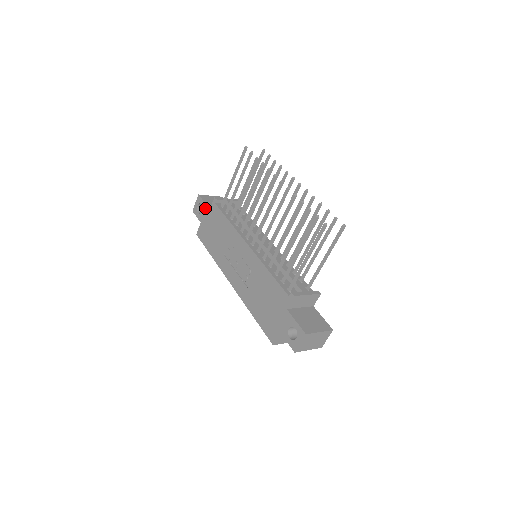
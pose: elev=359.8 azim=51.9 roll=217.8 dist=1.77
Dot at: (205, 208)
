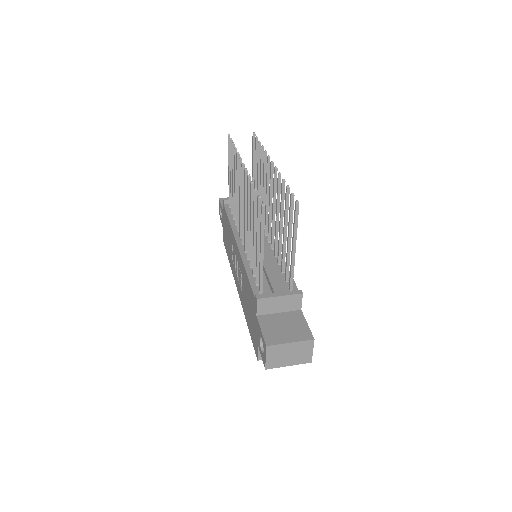
Dot at: (222, 211)
